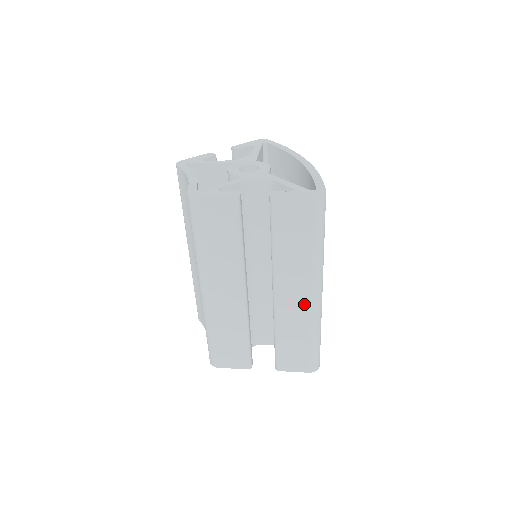
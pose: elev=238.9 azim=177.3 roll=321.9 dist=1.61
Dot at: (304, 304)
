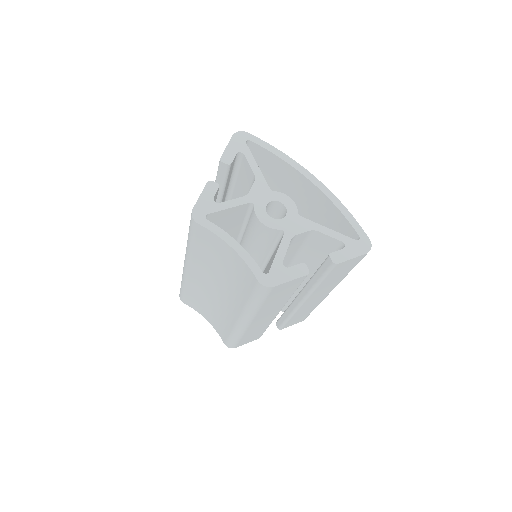
Dot at: (321, 298)
